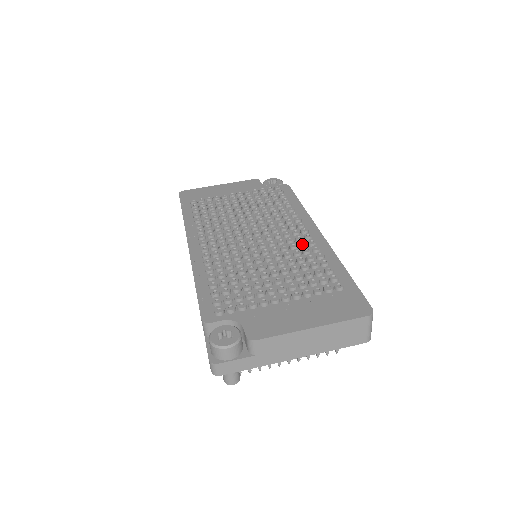
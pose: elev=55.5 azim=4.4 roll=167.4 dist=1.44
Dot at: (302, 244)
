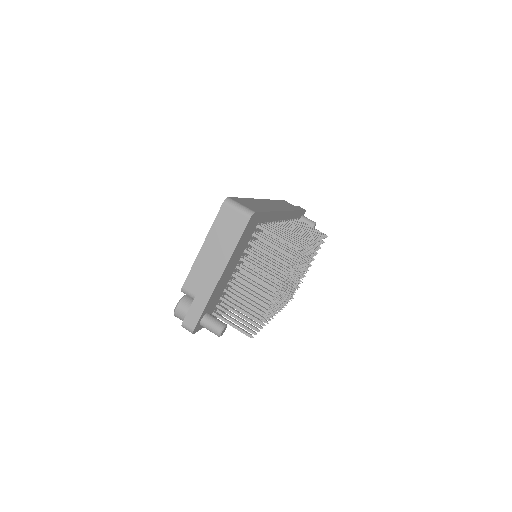
Dot at: occluded
